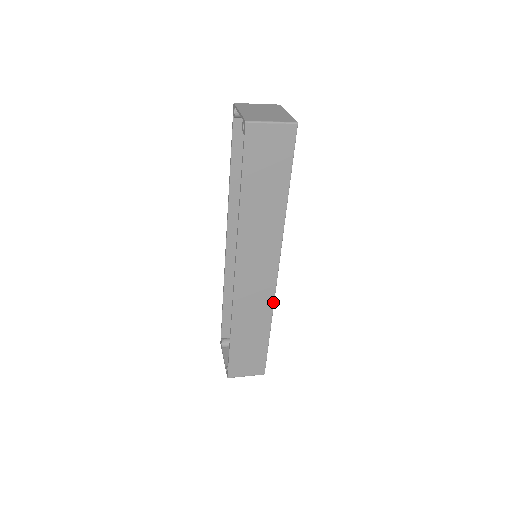
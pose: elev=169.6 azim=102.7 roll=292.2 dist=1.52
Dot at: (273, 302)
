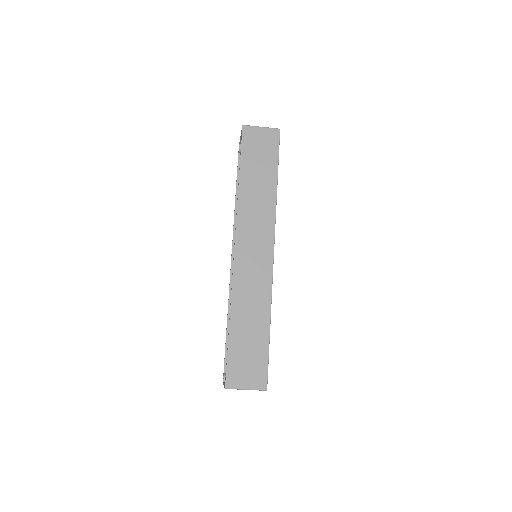
Dot at: (271, 288)
